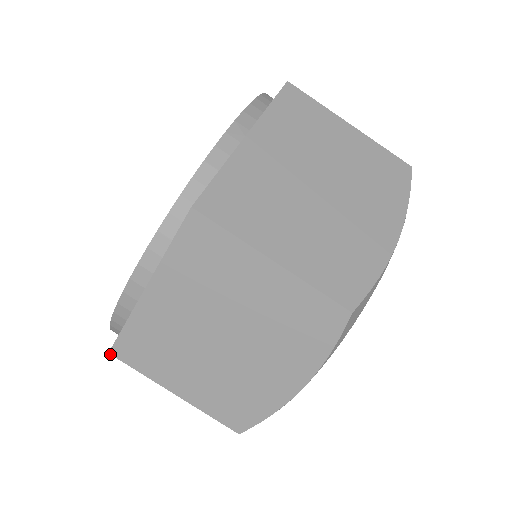
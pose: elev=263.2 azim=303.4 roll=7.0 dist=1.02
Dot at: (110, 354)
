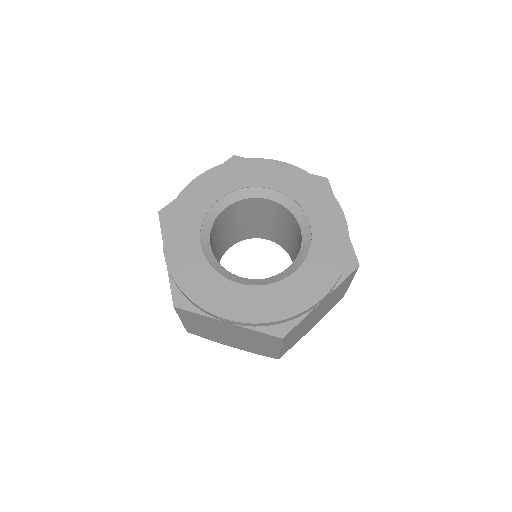
Dot at: (158, 212)
